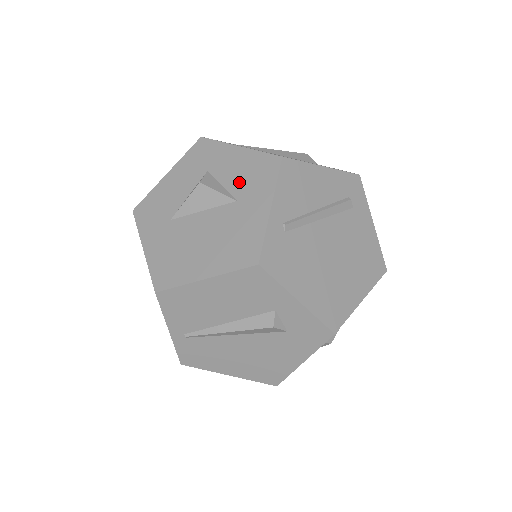
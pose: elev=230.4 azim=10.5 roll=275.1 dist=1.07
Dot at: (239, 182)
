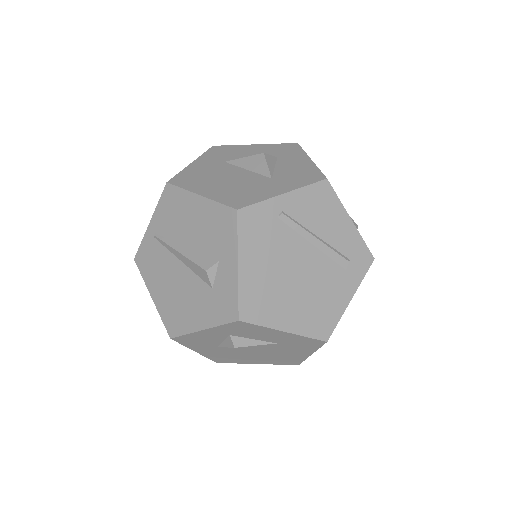
Dot at: (286, 172)
